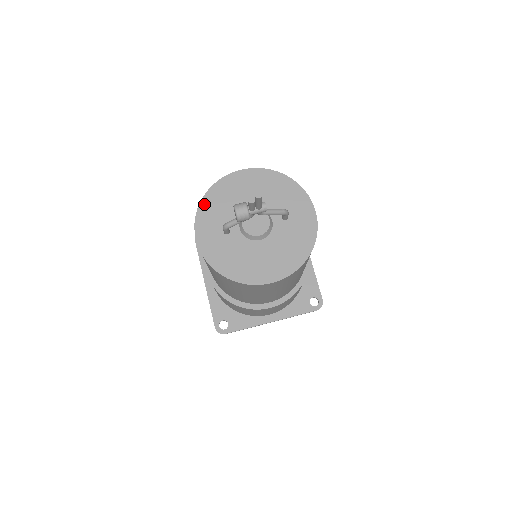
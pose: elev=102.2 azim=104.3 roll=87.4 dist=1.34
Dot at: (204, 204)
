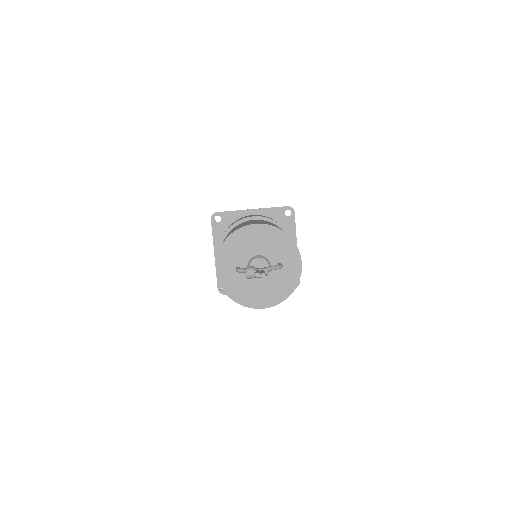
Dot at: (225, 246)
